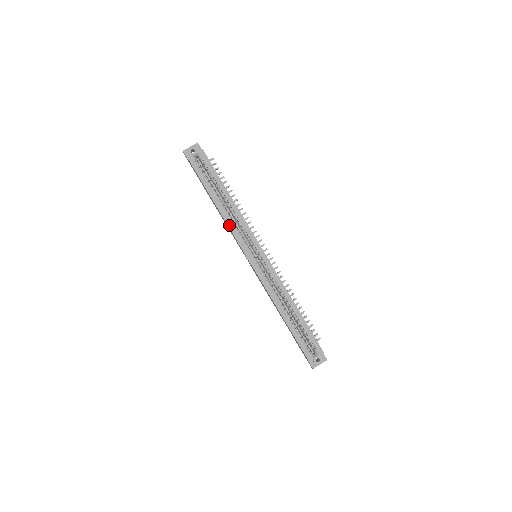
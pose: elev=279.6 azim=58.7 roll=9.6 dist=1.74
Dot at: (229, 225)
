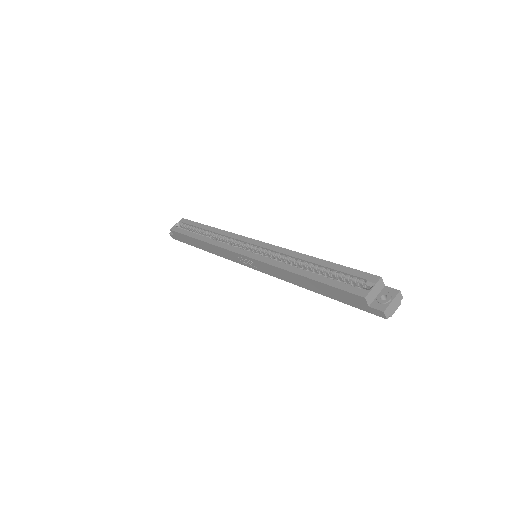
Dot at: (215, 244)
